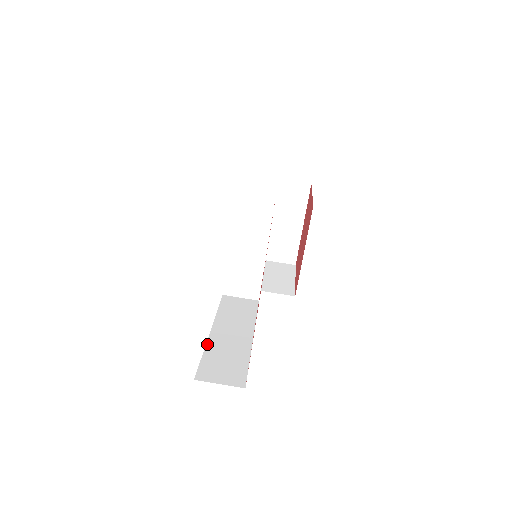
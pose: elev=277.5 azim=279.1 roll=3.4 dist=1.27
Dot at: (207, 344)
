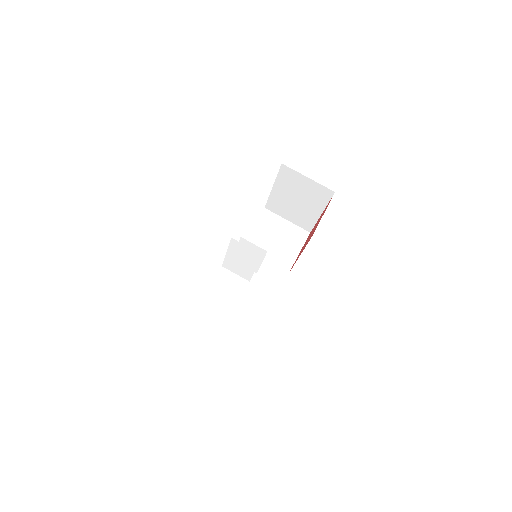
Dot at: (197, 316)
